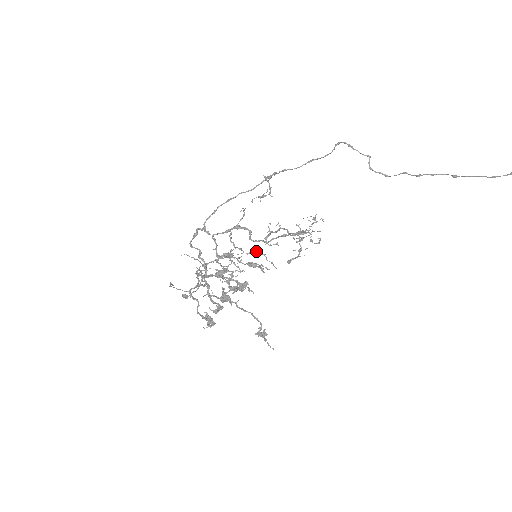
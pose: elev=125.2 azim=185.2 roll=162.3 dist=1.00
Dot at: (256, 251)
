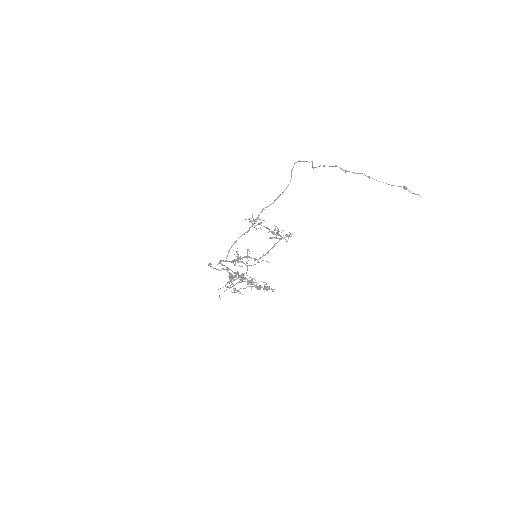
Dot at: (259, 262)
